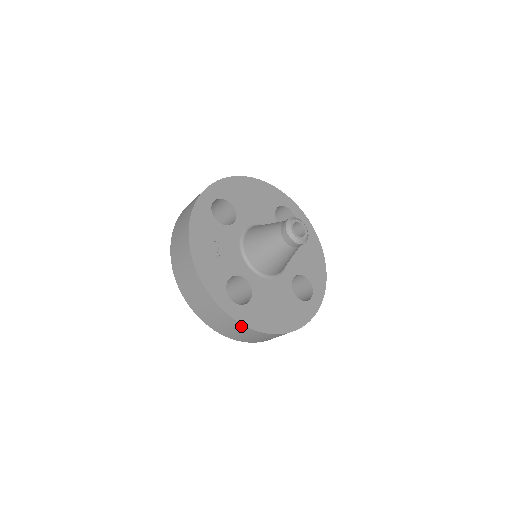
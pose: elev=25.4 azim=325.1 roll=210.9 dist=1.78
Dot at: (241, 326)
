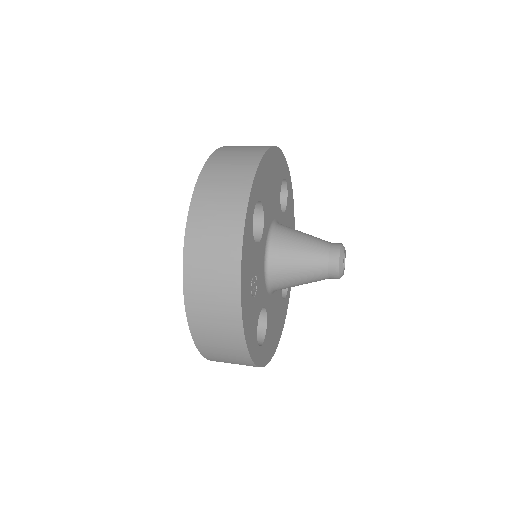
Dot at: occluded
